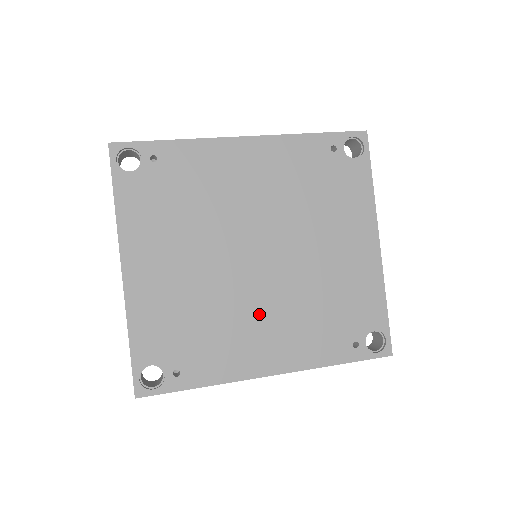
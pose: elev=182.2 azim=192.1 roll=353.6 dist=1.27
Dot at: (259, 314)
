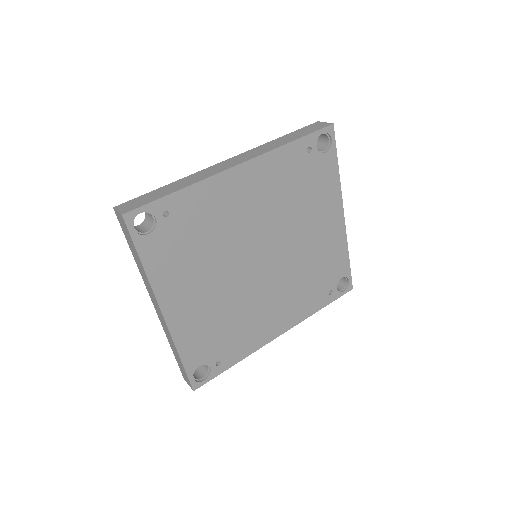
Dot at: (267, 301)
